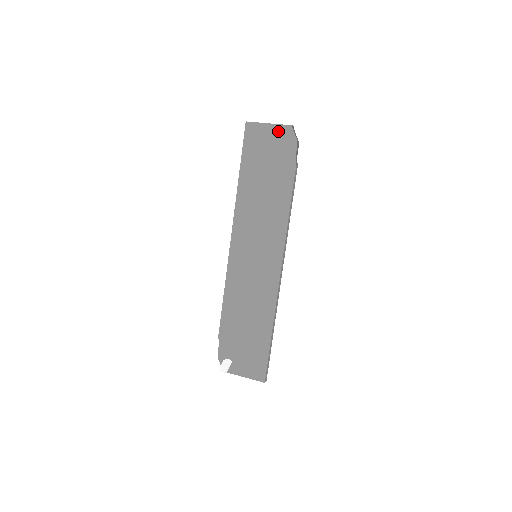
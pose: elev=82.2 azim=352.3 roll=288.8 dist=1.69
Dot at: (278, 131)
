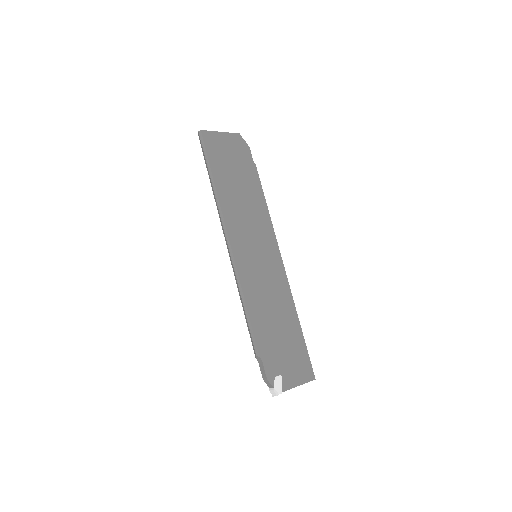
Dot at: (231, 138)
